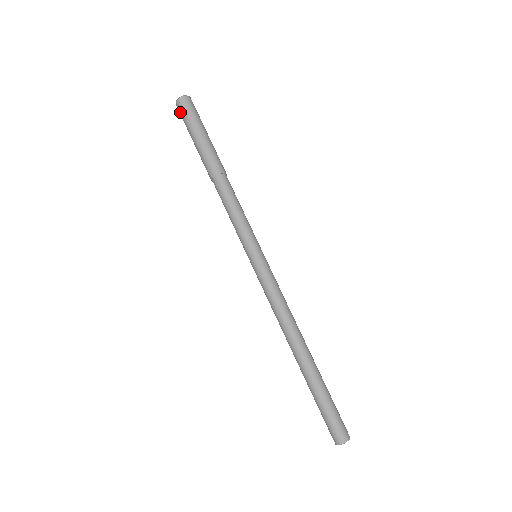
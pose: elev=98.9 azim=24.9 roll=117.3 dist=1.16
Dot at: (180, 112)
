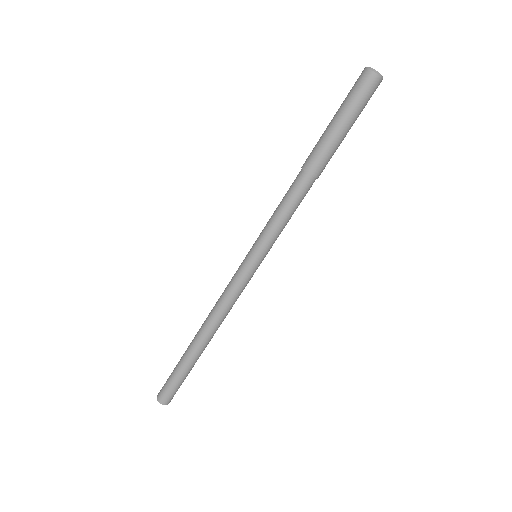
Dot at: (358, 82)
